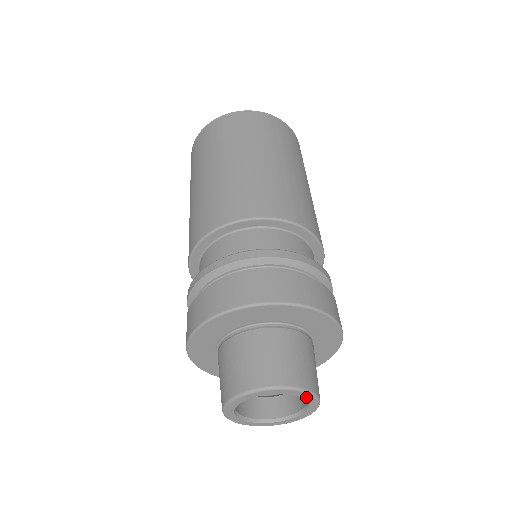
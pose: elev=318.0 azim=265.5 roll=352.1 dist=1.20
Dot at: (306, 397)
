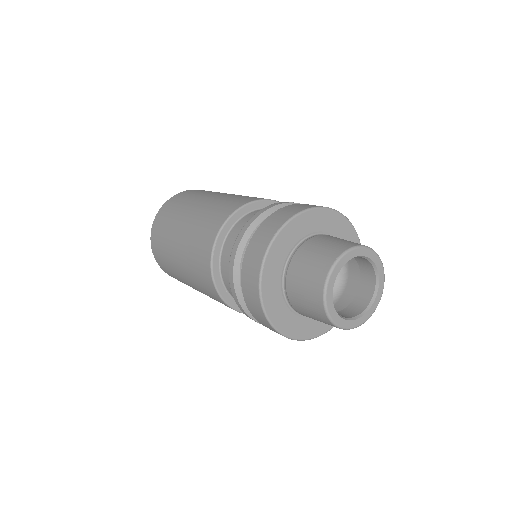
Dot at: (357, 254)
